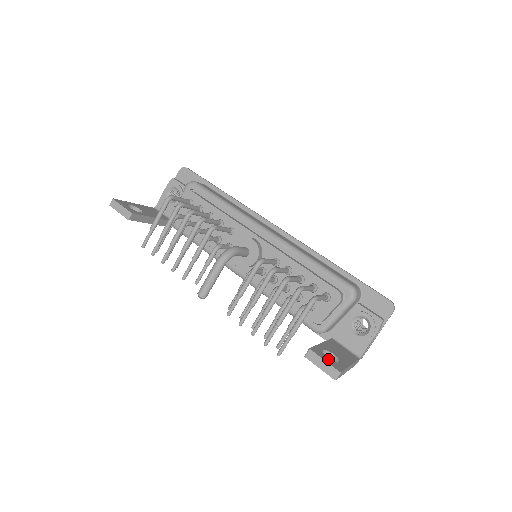
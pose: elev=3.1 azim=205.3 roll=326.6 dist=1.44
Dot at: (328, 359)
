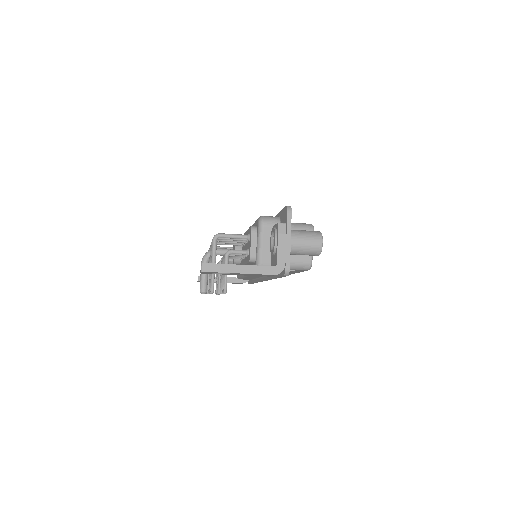
Dot at: occluded
